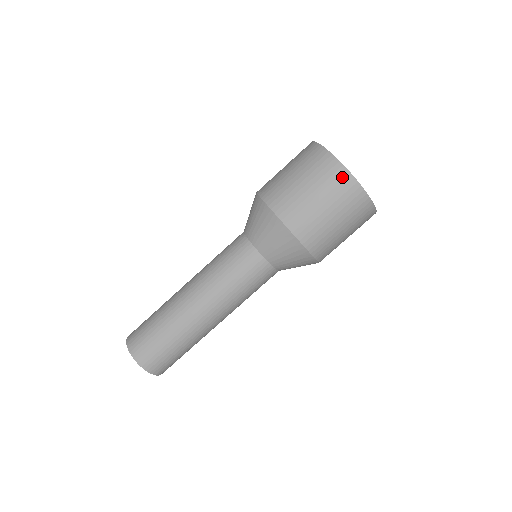
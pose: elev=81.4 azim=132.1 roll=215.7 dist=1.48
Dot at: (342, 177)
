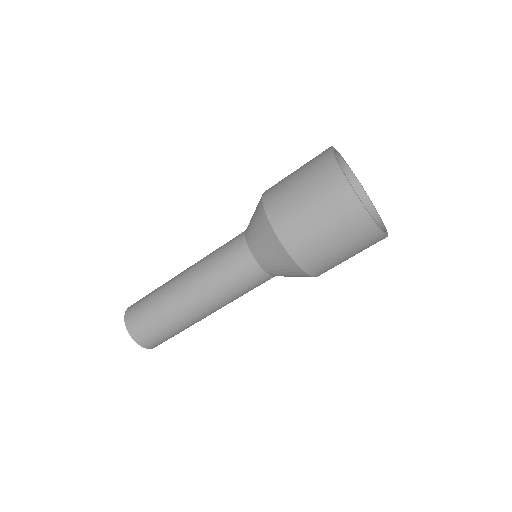
Dot at: occluded
